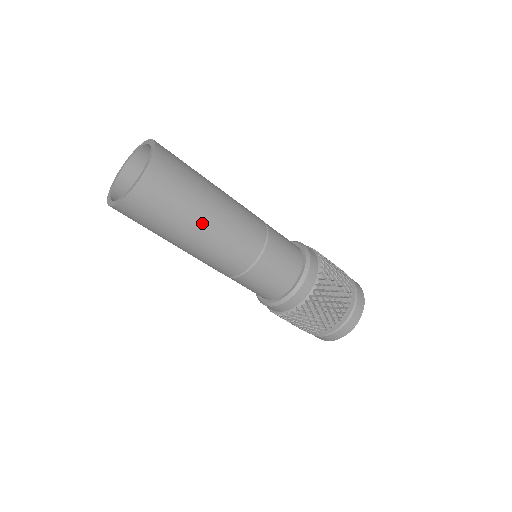
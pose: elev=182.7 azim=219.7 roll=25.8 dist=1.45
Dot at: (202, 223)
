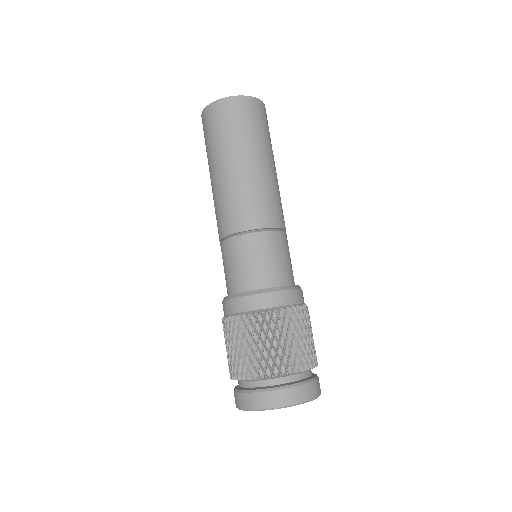
Dot at: (237, 161)
